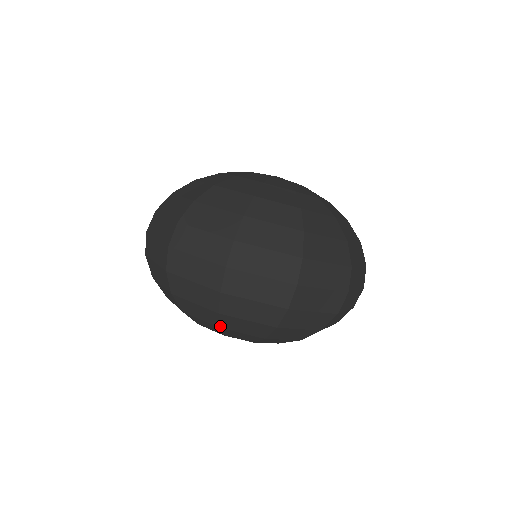
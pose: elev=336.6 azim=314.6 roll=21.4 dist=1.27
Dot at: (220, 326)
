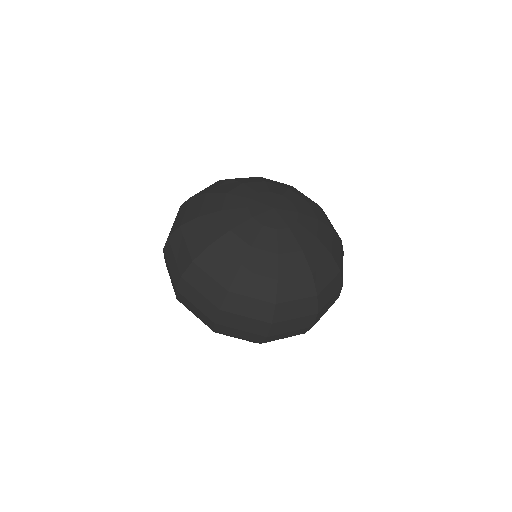
Dot at: occluded
